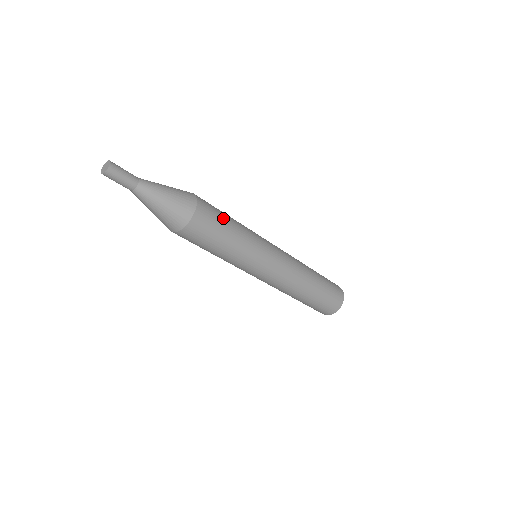
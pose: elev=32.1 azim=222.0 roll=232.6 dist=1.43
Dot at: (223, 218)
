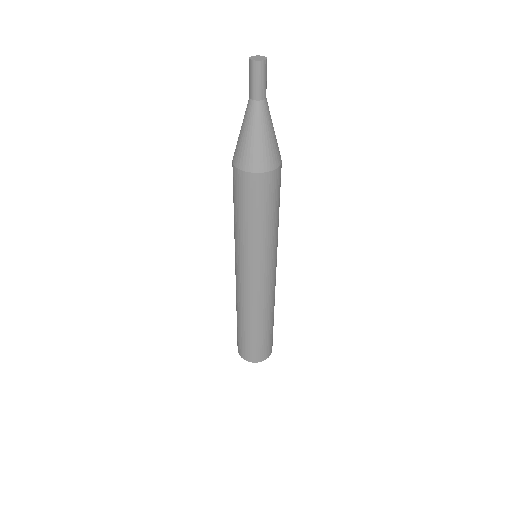
Dot at: occluded
